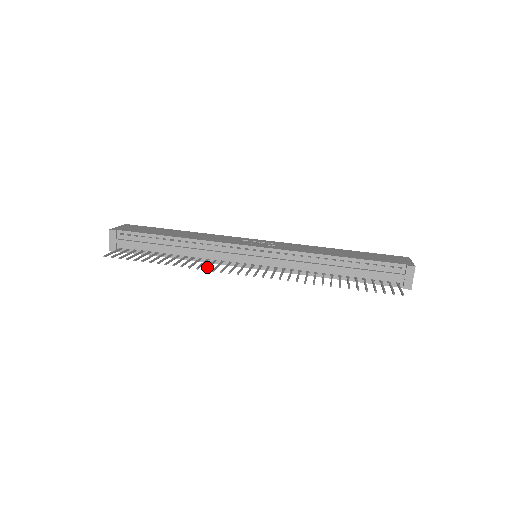
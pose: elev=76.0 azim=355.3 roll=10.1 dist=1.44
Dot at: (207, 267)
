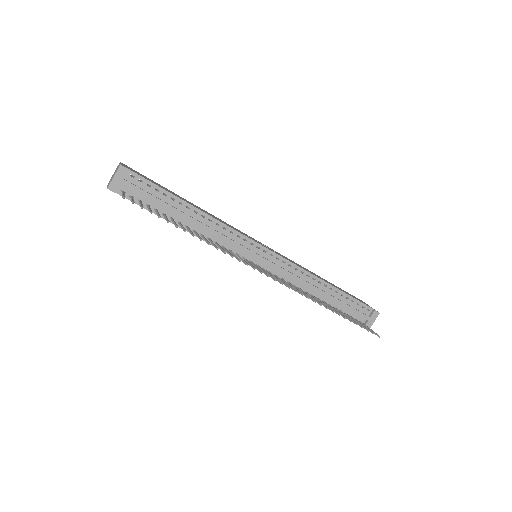
Dot at: occluded
